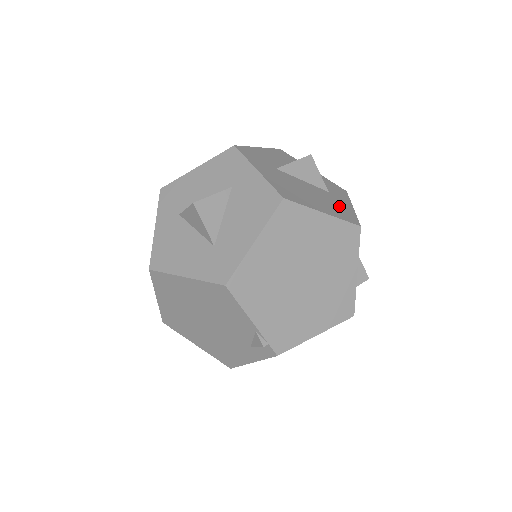
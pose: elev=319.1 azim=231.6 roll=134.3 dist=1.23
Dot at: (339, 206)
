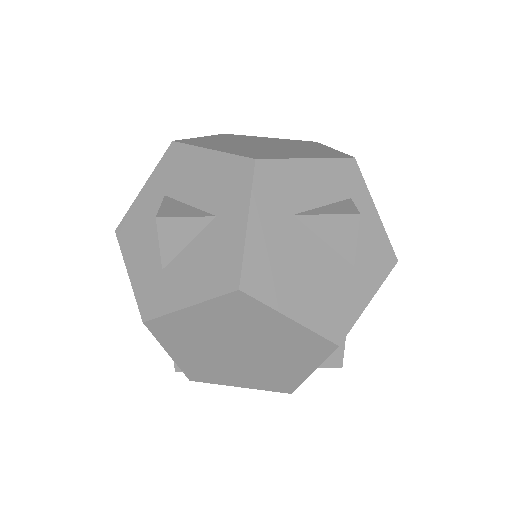
Dot at: (341, 301)
